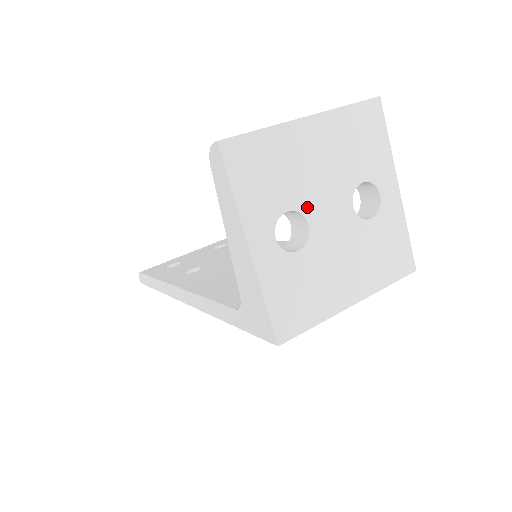
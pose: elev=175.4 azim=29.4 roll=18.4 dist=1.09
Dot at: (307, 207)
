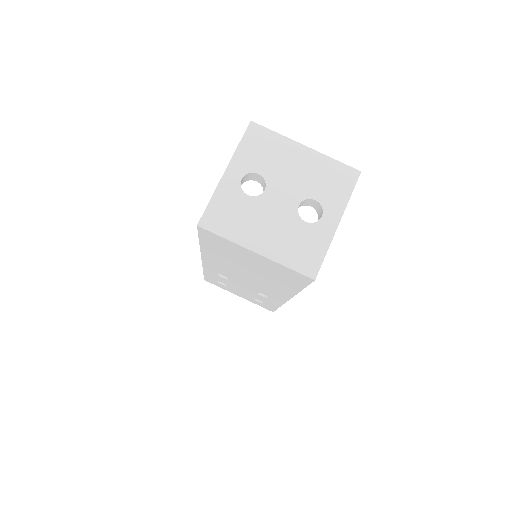
Dot at: (271, 182)
